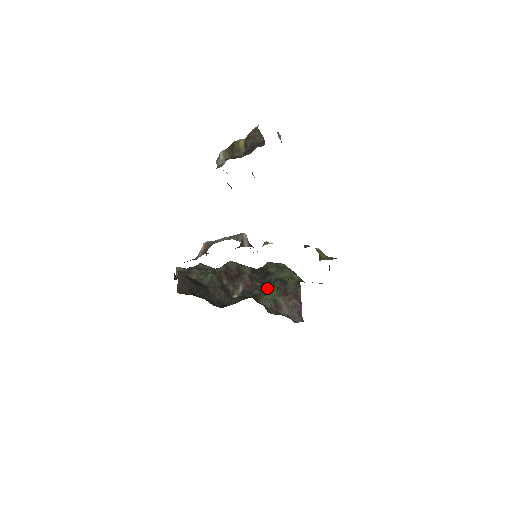
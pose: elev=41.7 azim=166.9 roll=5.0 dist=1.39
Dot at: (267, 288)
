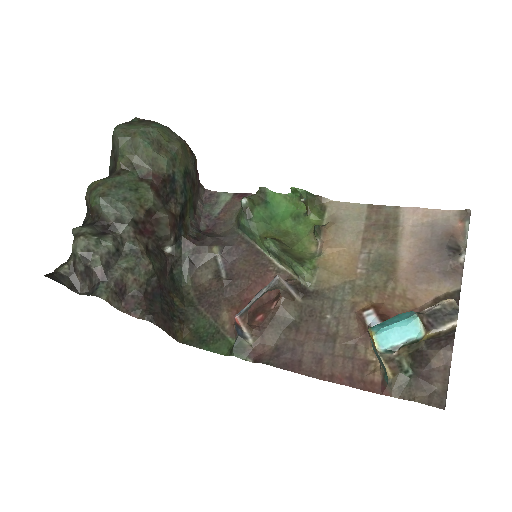
Dot at: (186, 205)
